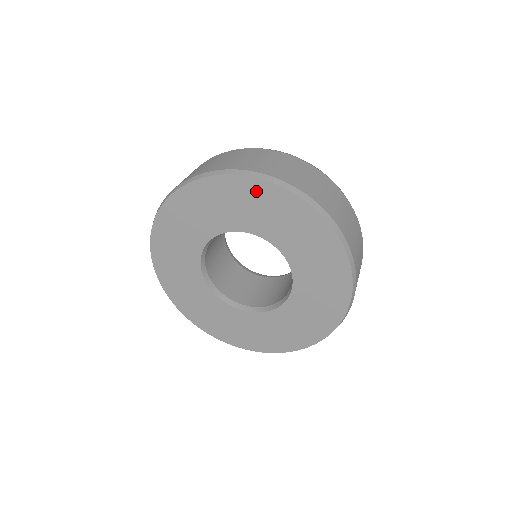
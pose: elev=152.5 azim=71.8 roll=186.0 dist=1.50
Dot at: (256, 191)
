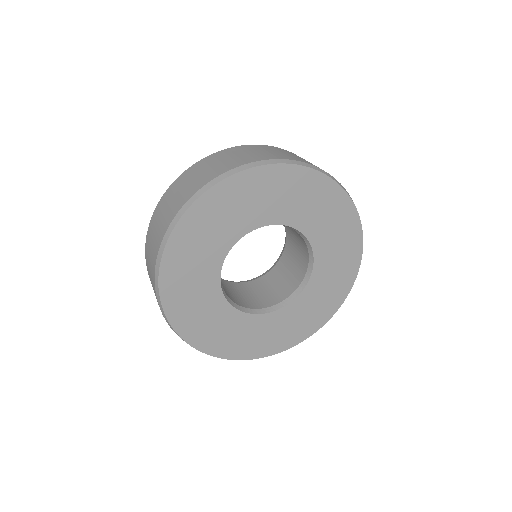
Dot at: (322, 189)
